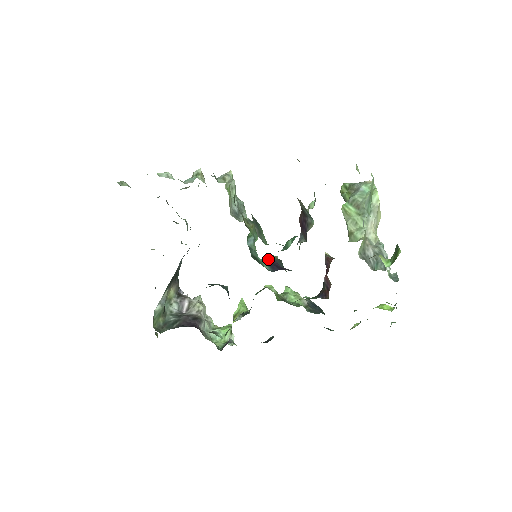
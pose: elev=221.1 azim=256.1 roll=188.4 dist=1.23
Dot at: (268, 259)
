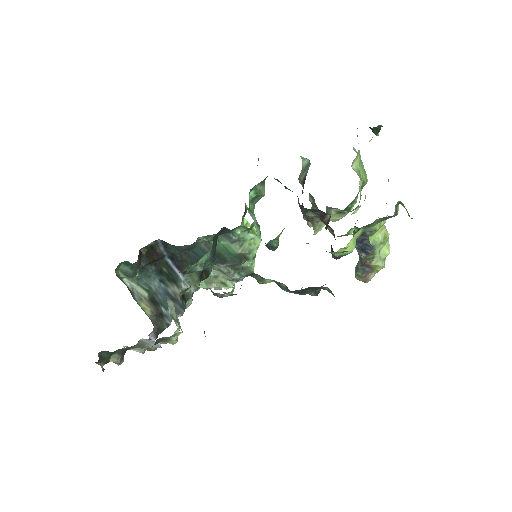
Dot at: occluded
